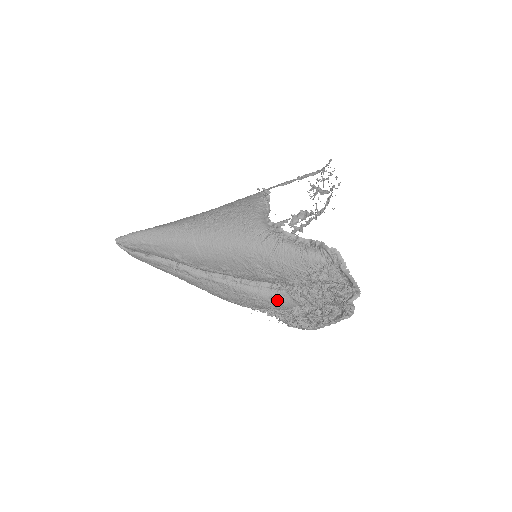
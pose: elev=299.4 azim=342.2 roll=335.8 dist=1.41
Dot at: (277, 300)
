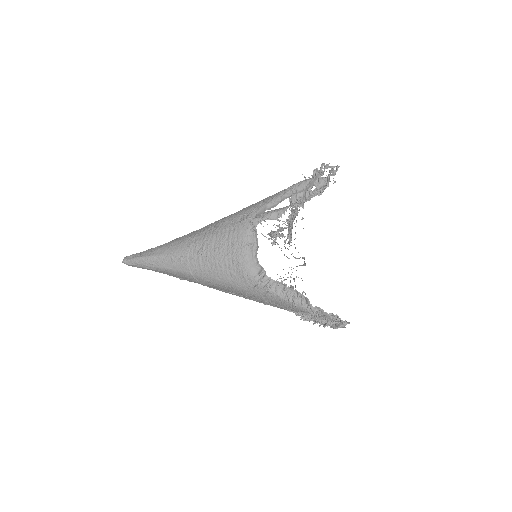
Dot at: occluded
